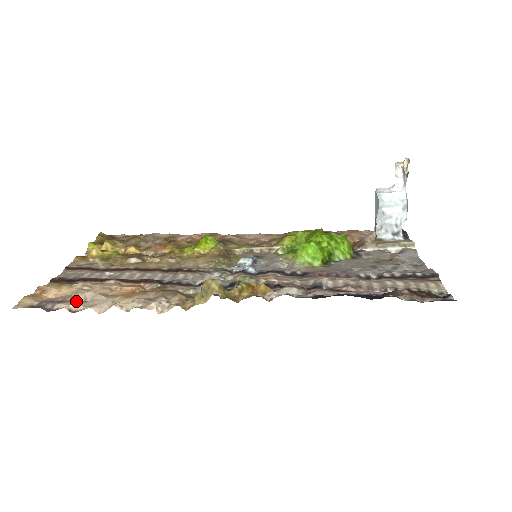
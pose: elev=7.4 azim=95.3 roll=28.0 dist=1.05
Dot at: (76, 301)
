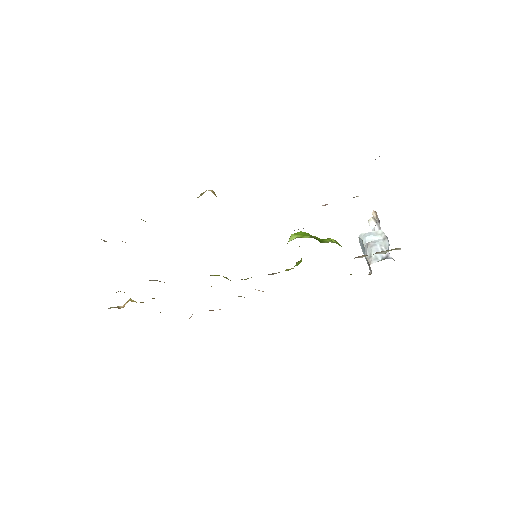
Dot at: occluded
